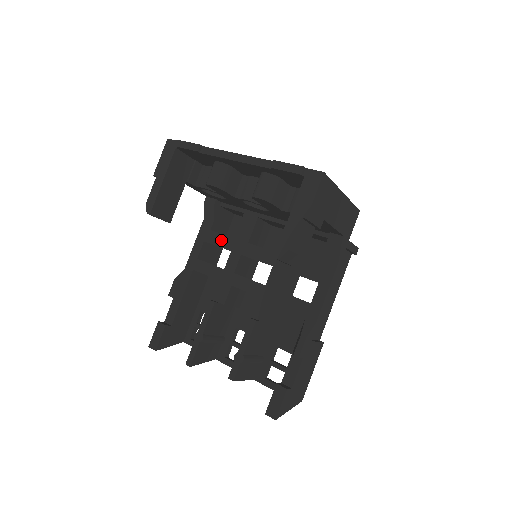
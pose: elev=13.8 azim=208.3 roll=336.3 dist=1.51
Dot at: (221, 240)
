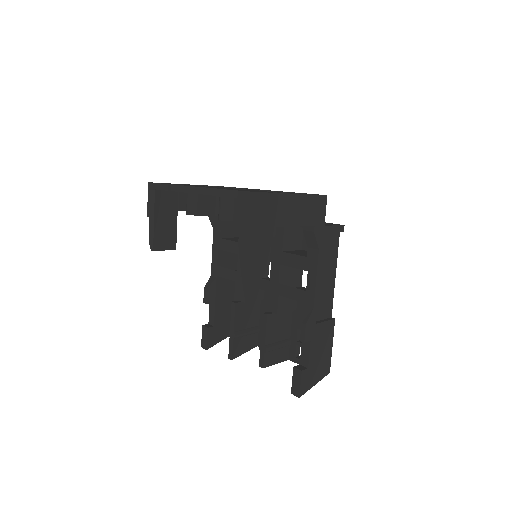
Dot at: (229, 246)
